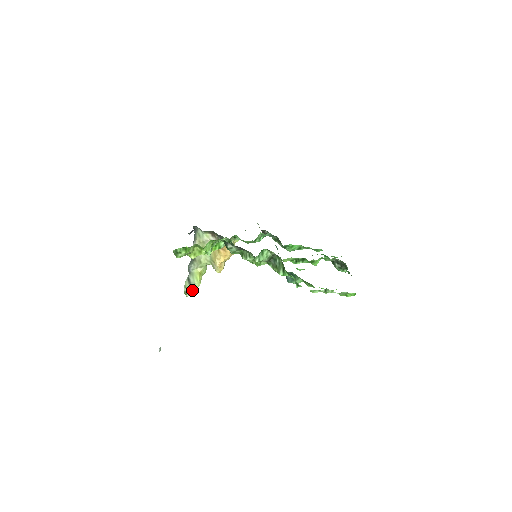
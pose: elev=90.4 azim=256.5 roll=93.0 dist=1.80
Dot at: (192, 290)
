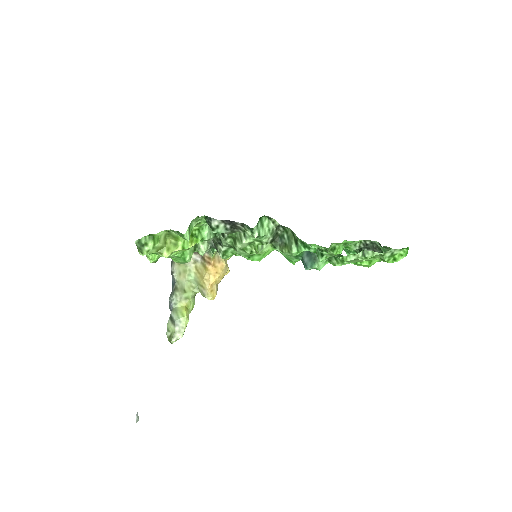
Dot at: (178, 332)
